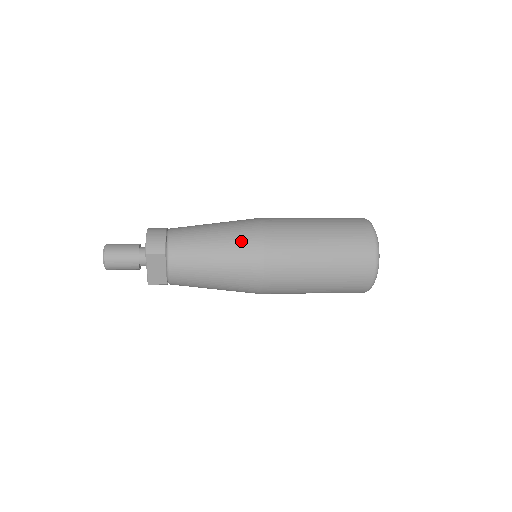
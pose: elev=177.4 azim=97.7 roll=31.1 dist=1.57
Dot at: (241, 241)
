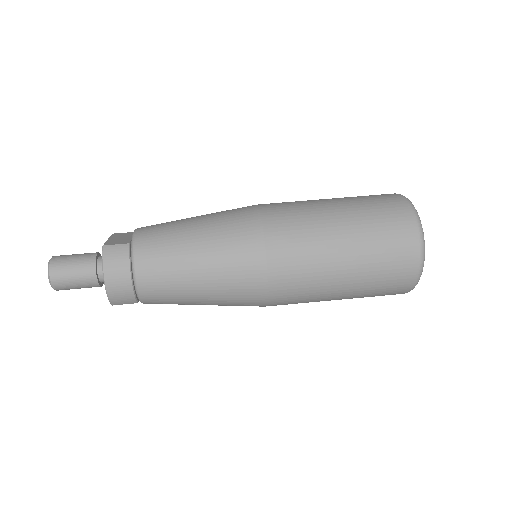
Dot at: (237, 297)
